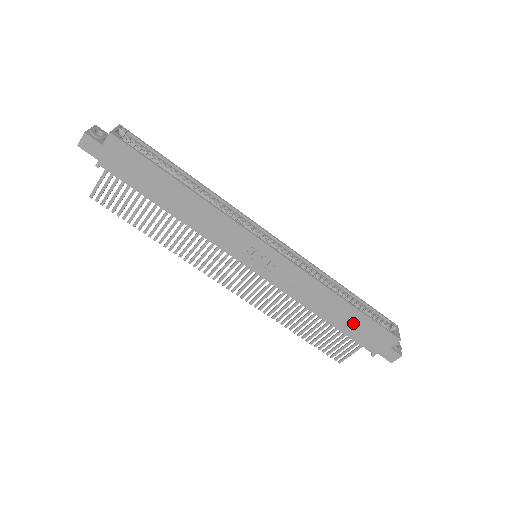
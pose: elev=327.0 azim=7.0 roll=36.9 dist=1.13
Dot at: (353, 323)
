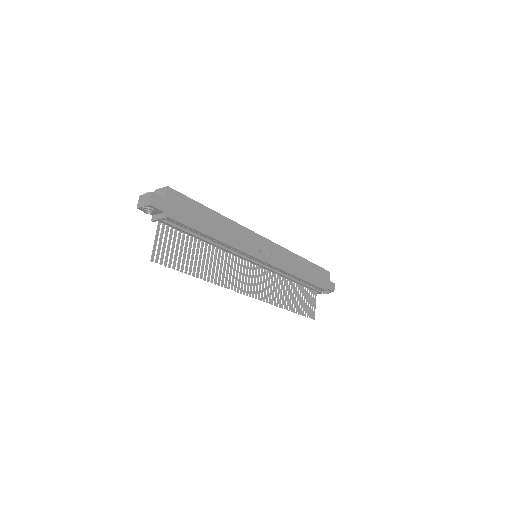
Dot at: (312, 273)
